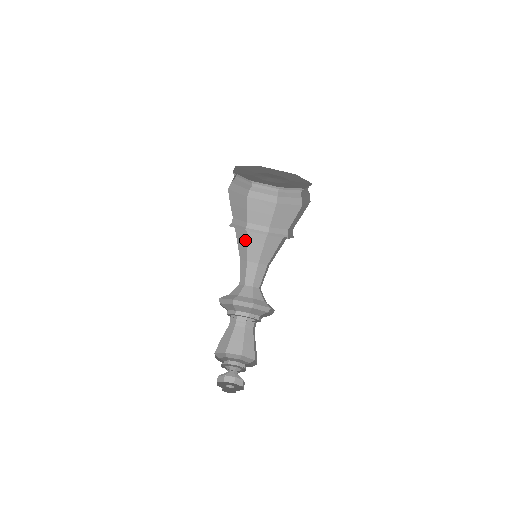
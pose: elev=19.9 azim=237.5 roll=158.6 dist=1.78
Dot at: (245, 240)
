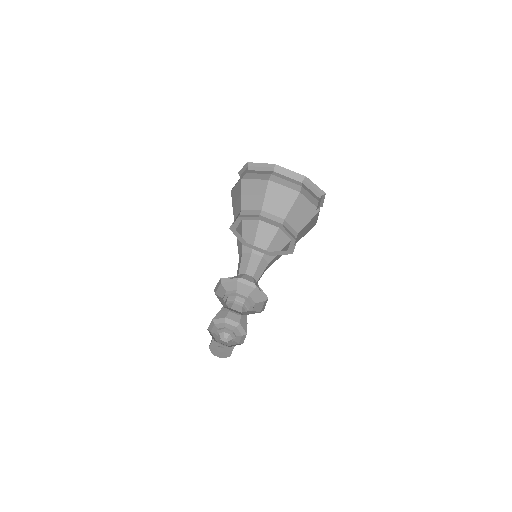
Dot at: (254, 231)
